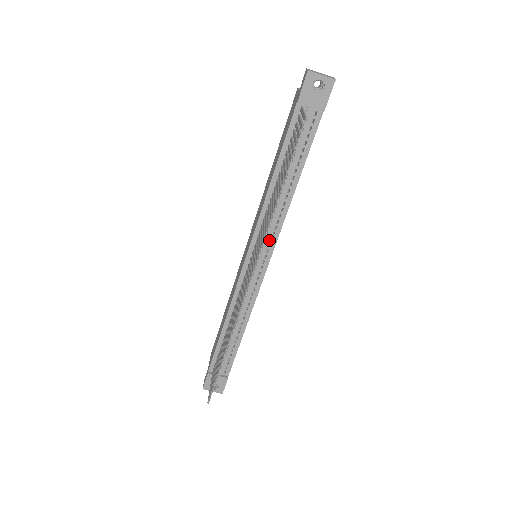
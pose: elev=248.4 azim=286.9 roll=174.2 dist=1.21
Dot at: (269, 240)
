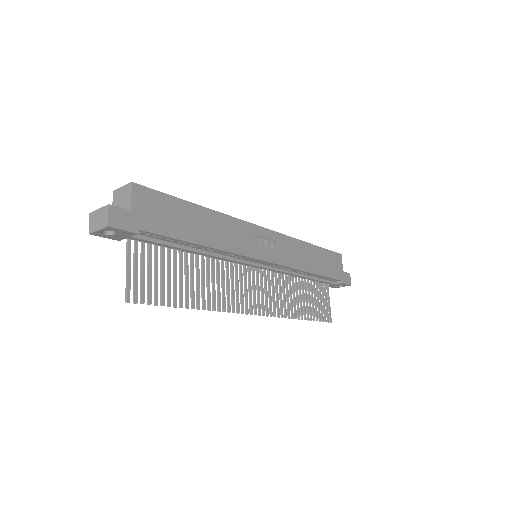
Dot at: (245, 259)
